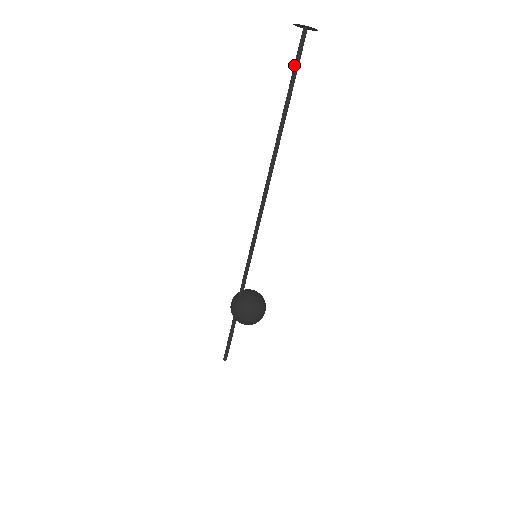
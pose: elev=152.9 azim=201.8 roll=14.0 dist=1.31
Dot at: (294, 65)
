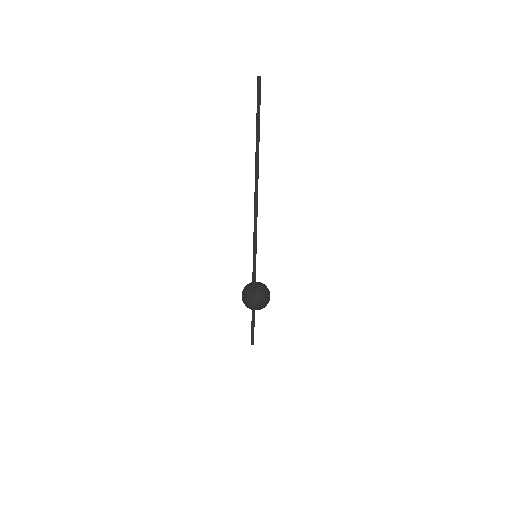
Dot at: (258, 106)
